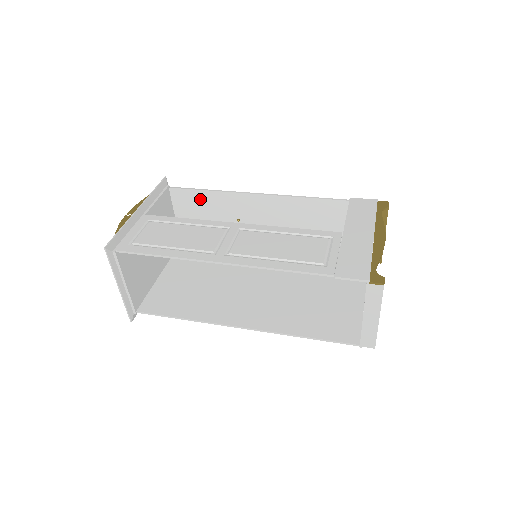
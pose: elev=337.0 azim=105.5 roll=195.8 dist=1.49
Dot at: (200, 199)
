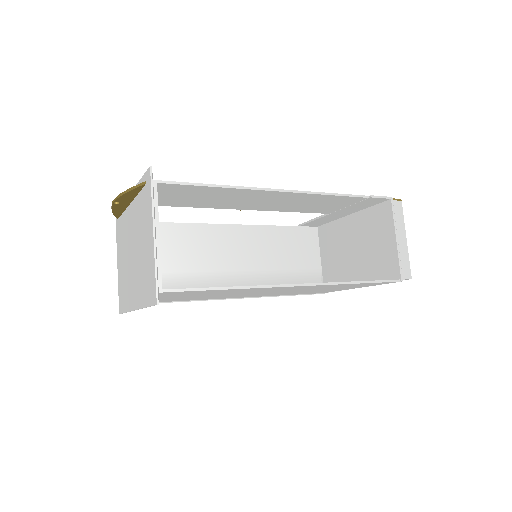
Dot at: (161, 234)
